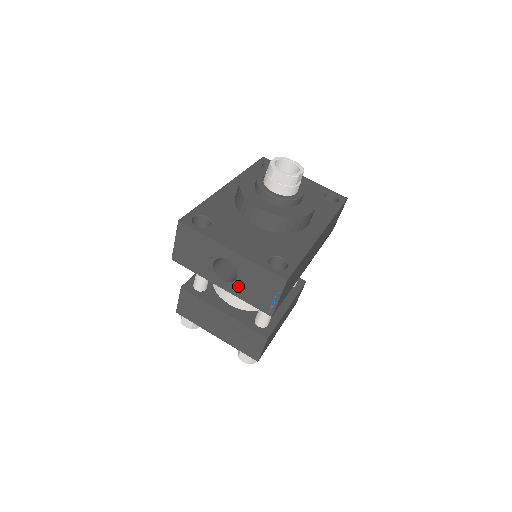
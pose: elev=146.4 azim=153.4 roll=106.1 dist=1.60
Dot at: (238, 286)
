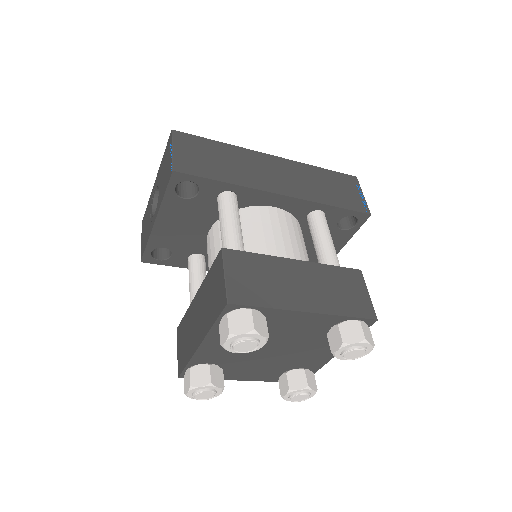
Dot at: (160, 196)
